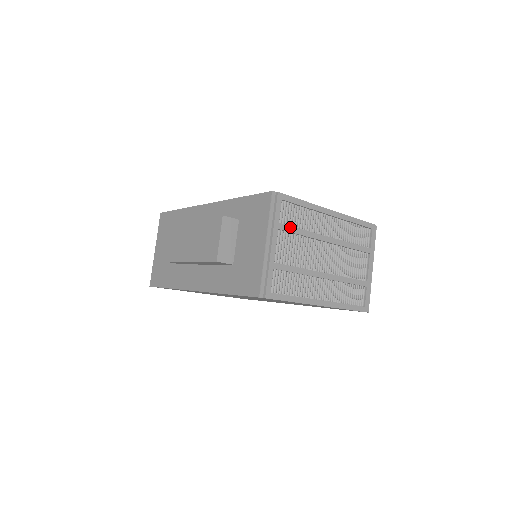
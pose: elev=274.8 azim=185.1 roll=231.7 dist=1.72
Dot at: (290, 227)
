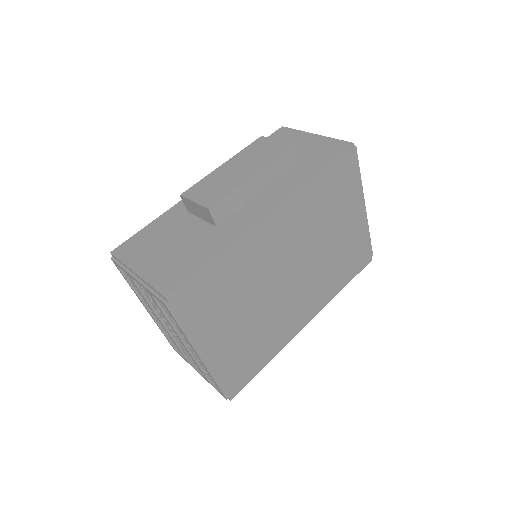
Dot at: occluded
